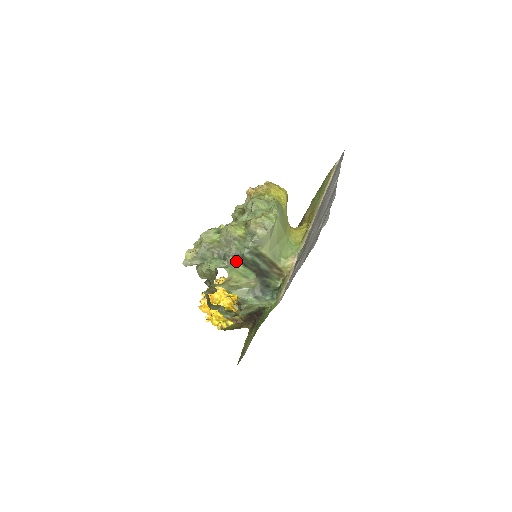
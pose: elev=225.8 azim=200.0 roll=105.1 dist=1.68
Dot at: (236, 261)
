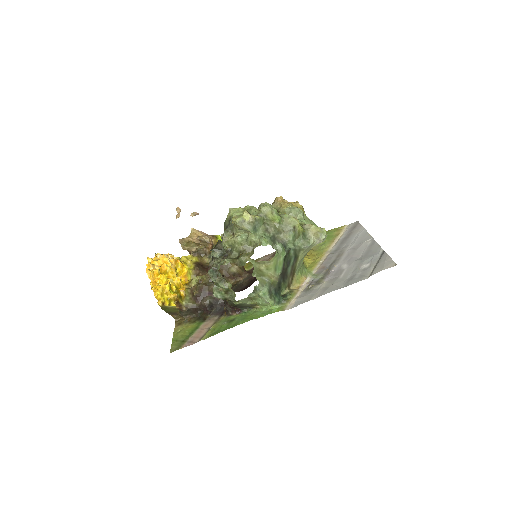
Dot at: (283, 250)
